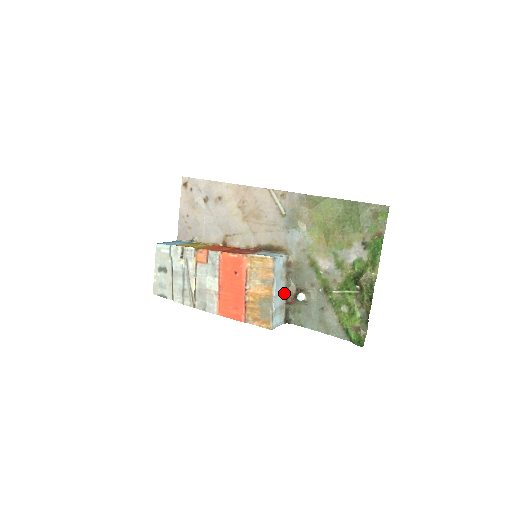
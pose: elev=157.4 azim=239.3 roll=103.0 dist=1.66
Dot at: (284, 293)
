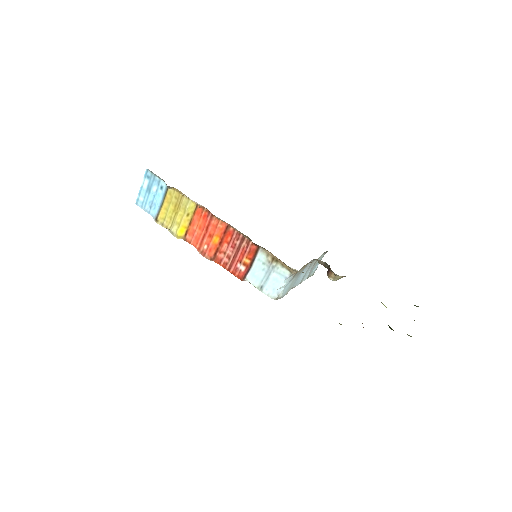
Dot at: occluded
